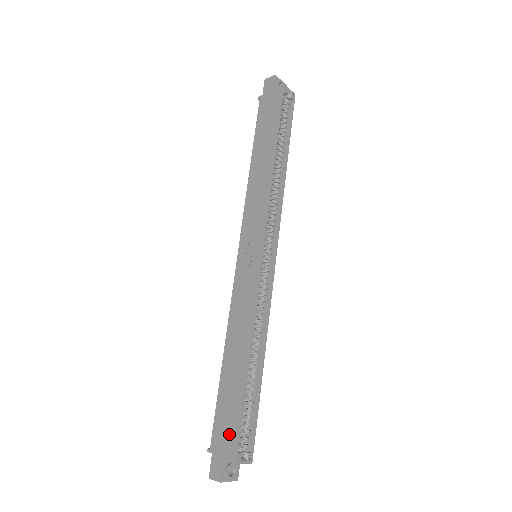
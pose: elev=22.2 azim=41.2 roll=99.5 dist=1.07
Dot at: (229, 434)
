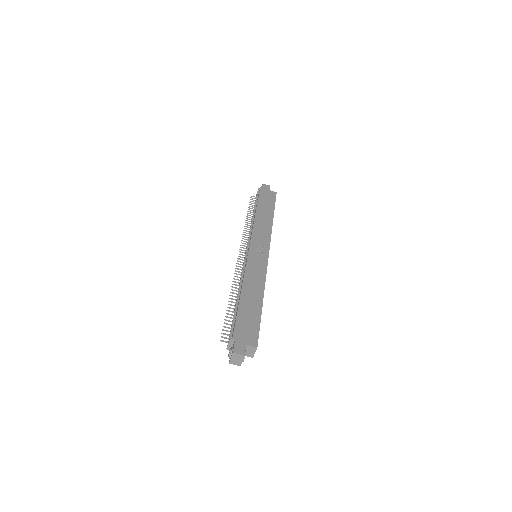
Dot at: (251, 331)
